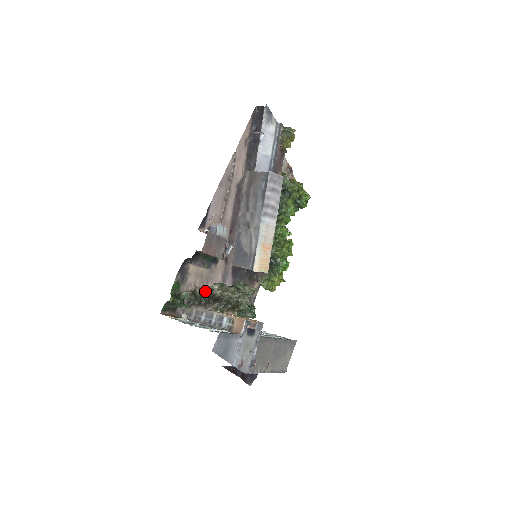
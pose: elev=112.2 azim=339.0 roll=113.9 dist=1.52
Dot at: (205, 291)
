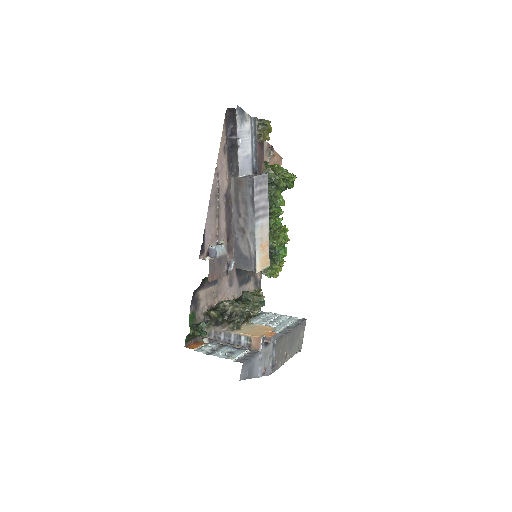
Dot at: (218, 313)
